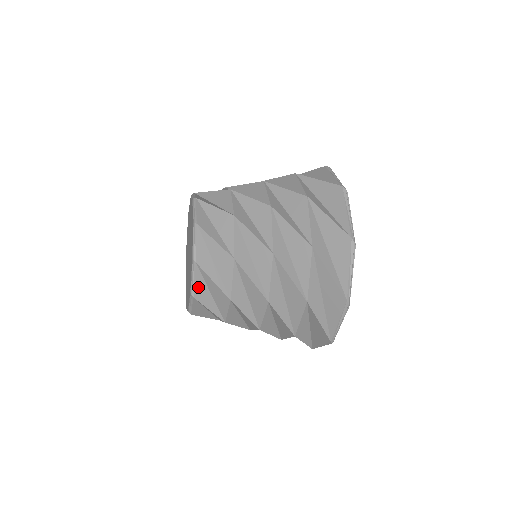
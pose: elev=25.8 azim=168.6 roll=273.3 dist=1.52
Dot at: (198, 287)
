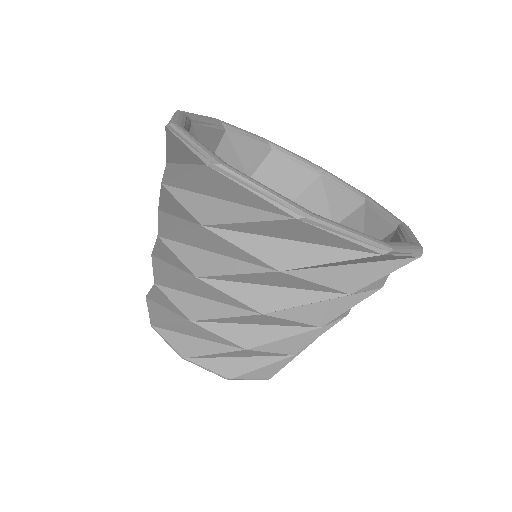
Dot at: occluded
